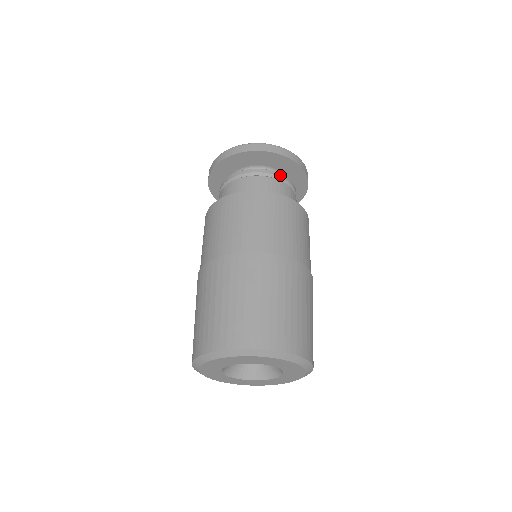
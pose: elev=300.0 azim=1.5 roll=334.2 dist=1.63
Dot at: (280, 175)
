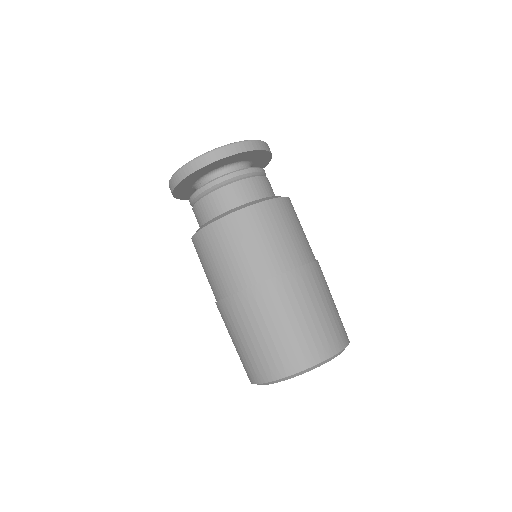
Dot at: (220, 180)
